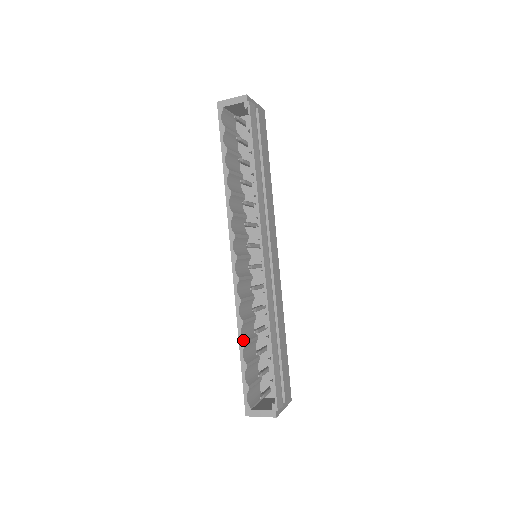
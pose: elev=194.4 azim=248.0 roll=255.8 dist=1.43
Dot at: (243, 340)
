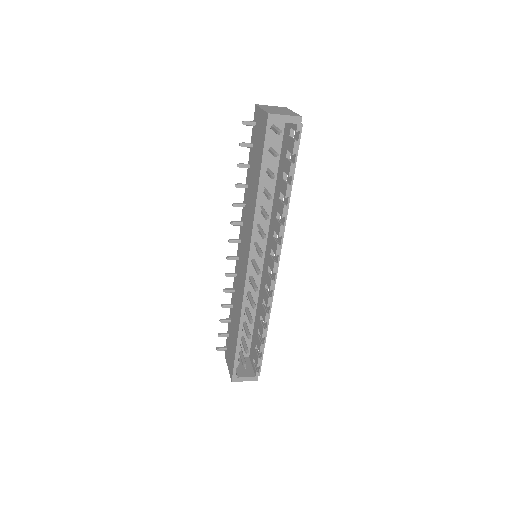
Dot at: occluded
